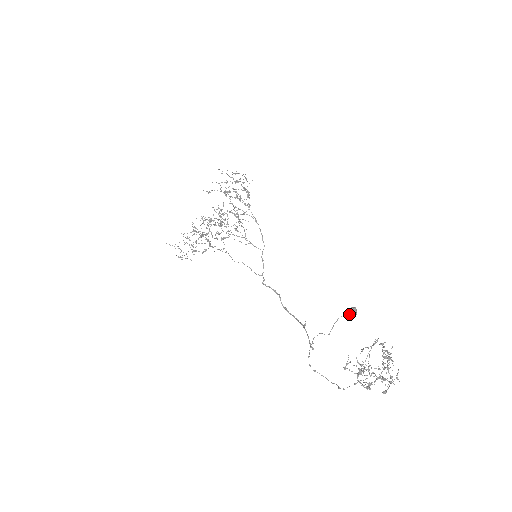
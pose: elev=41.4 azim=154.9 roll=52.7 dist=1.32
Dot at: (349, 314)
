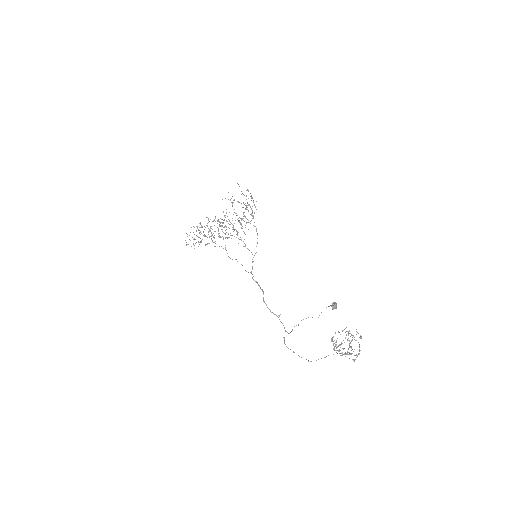
Dot at: (333, 306)
